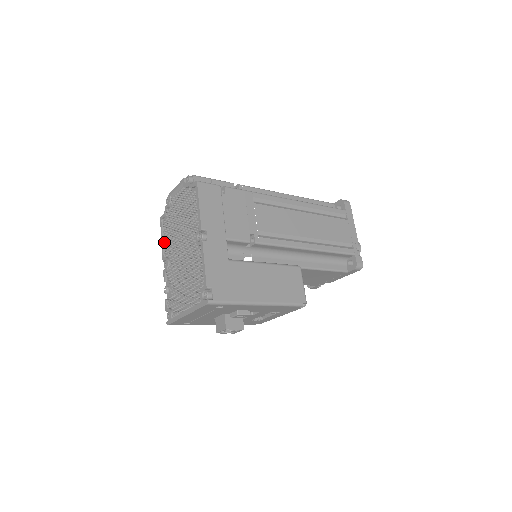
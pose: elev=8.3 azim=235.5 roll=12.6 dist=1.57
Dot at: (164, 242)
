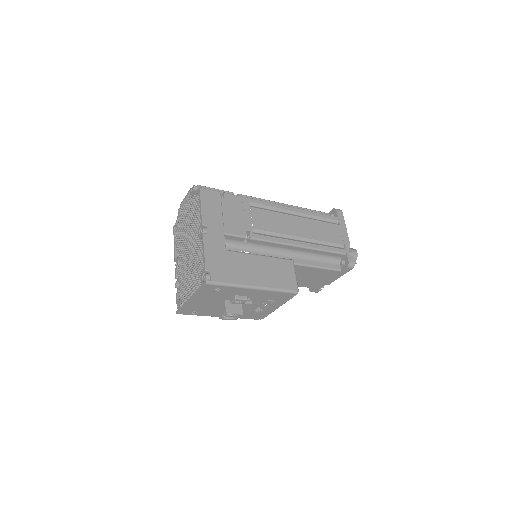
Dot at: (176, 246)
